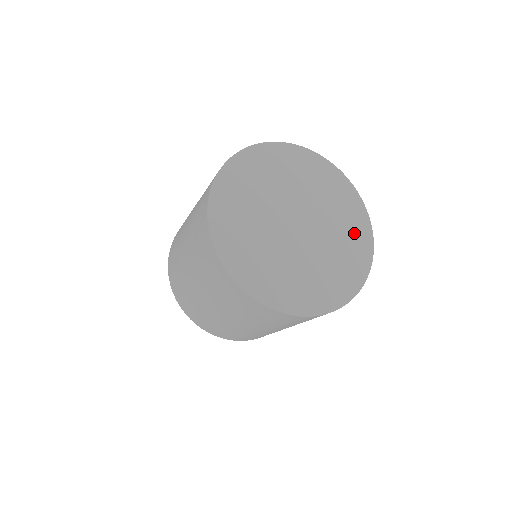
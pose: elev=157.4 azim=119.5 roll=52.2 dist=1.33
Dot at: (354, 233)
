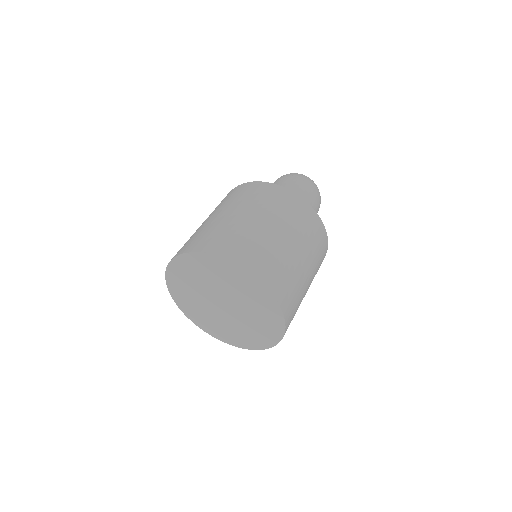
Dot at: (266, 330)
